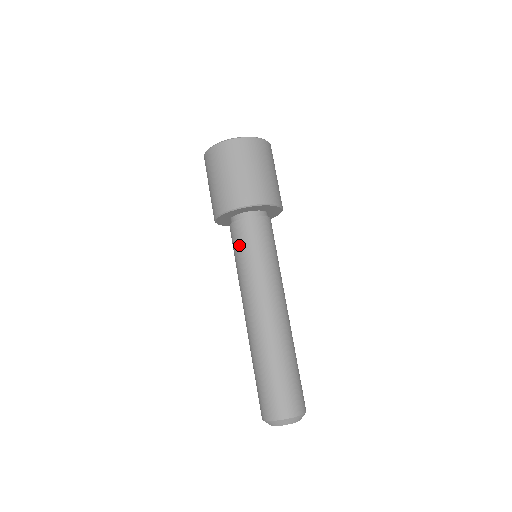
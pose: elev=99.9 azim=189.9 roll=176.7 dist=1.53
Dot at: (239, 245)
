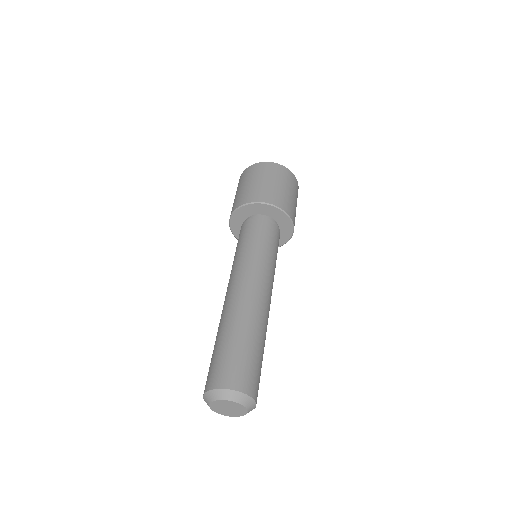
Dot at: (246, 235)
